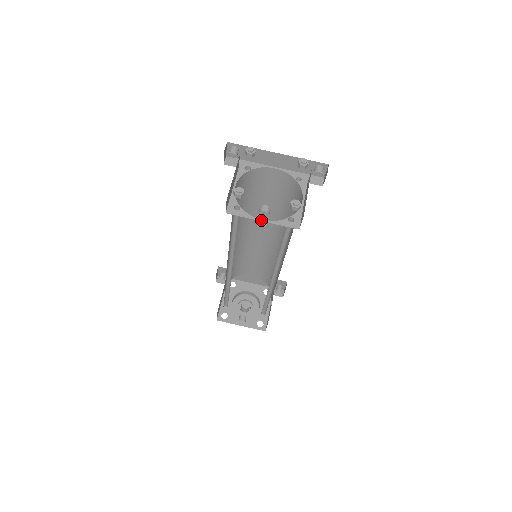
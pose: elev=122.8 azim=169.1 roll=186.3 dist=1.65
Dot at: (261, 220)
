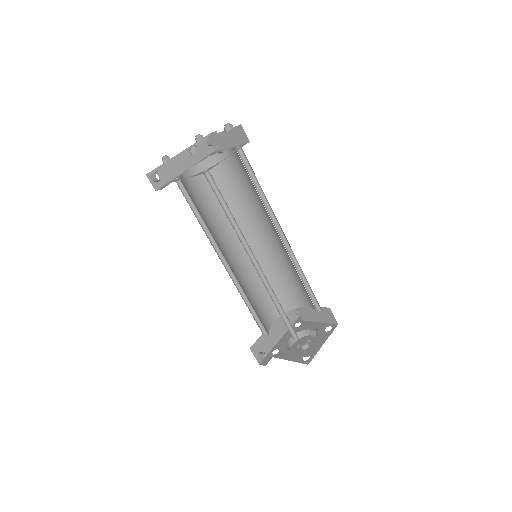
Dot at: occluded
